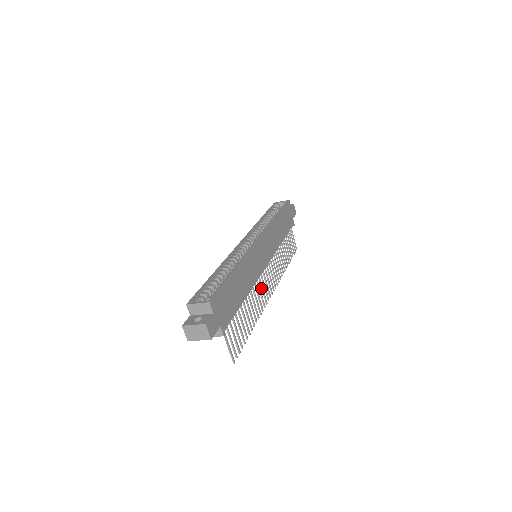
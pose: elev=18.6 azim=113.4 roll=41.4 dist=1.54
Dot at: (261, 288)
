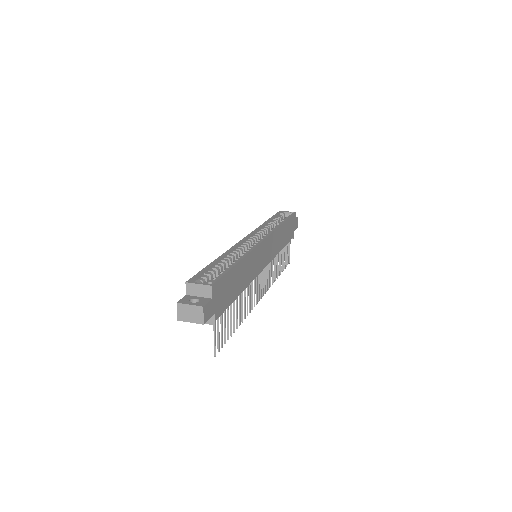
Dot at: (254, 289)
